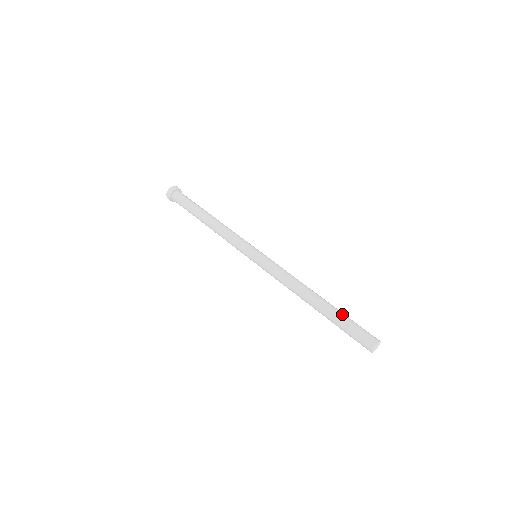
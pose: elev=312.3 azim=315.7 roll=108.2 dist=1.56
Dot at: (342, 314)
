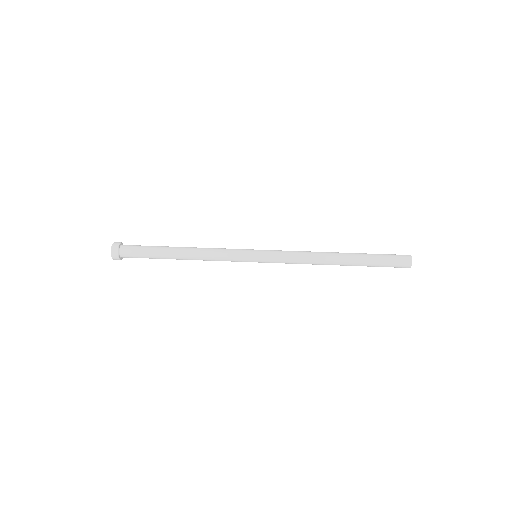
Dot at: (369, 258)
